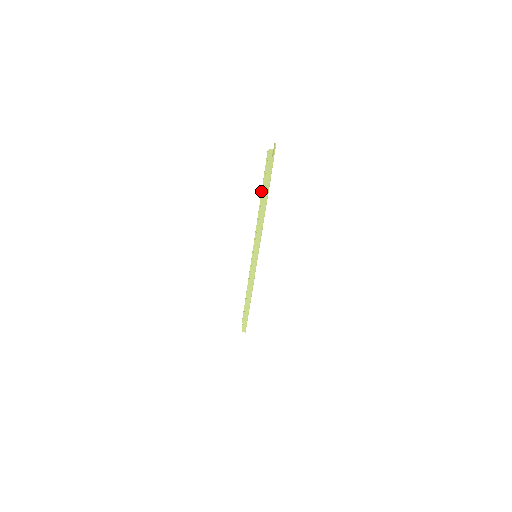
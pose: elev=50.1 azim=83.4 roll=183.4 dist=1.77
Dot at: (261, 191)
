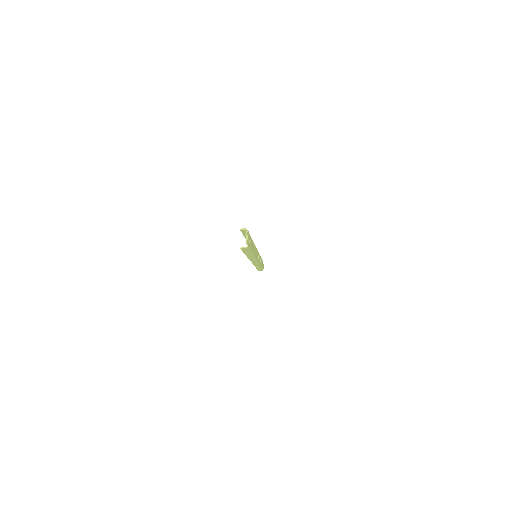
Dot at: (245, 238)
